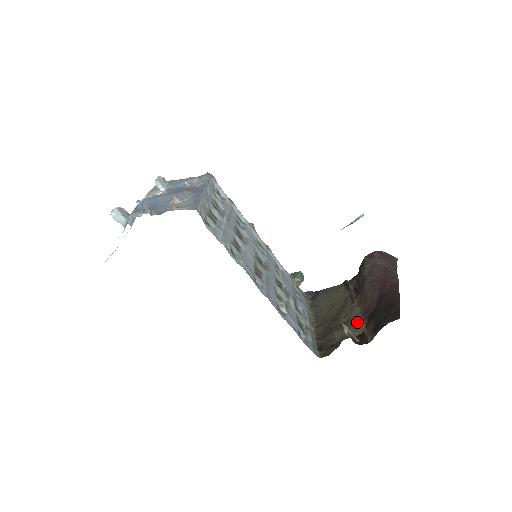
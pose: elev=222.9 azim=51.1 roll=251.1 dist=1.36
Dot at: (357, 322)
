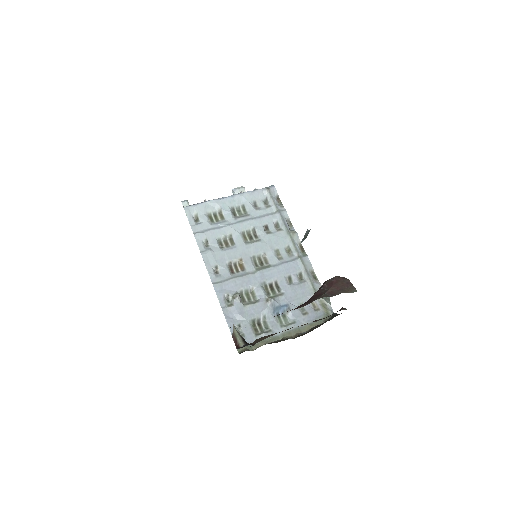
Dot at: (268, 335)
